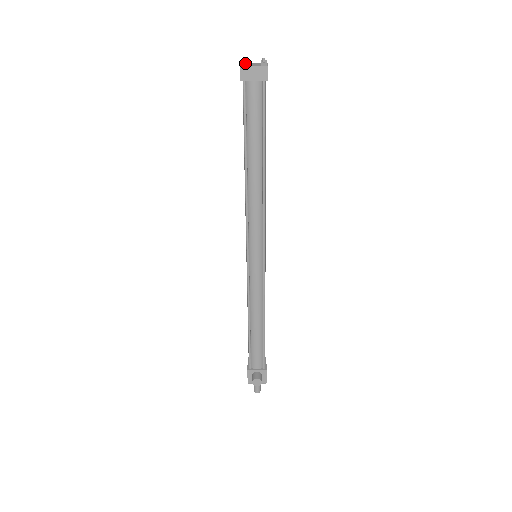
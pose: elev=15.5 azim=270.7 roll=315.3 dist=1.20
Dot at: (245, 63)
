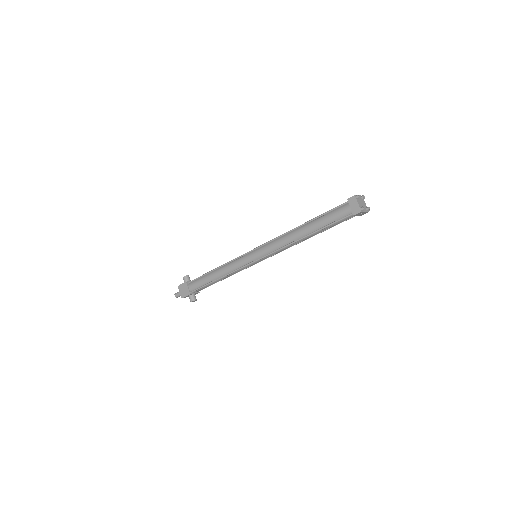
Dot at: (364, 210)
